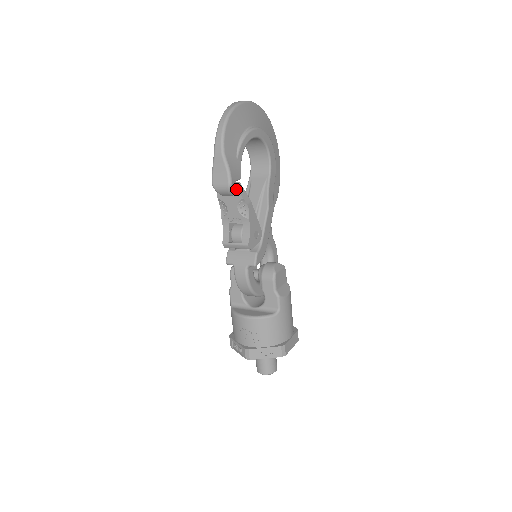
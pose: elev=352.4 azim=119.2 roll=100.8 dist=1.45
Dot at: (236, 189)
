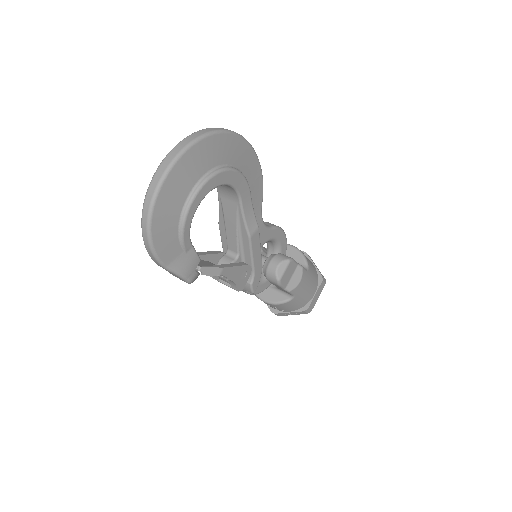
Dot at: (200, 269)
